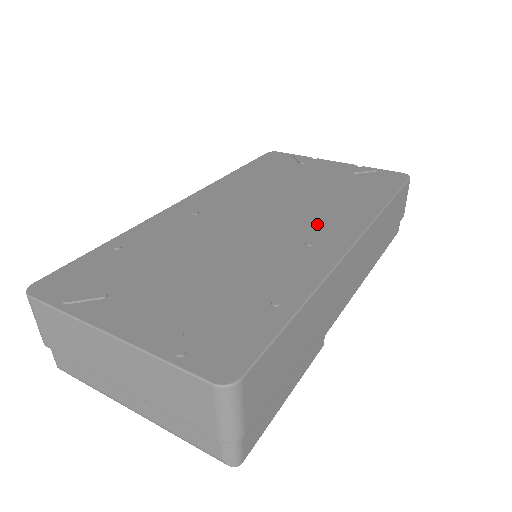
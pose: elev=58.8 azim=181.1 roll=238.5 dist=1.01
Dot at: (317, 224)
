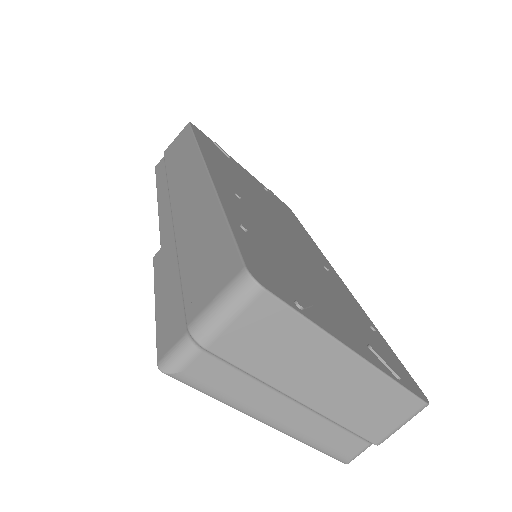
Dot at: (308, 246)
